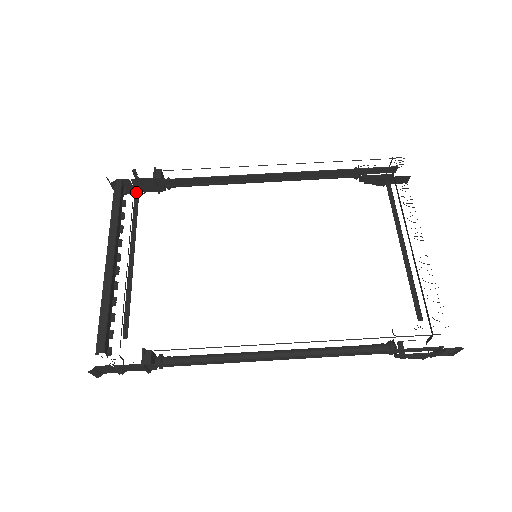
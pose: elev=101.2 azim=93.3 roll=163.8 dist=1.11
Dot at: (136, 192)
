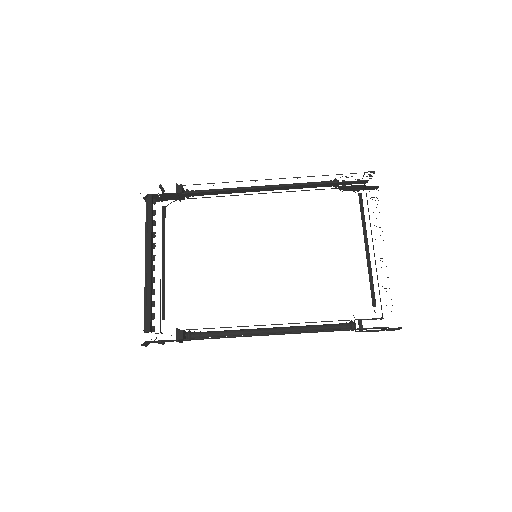
Dot at: (162, 201)
